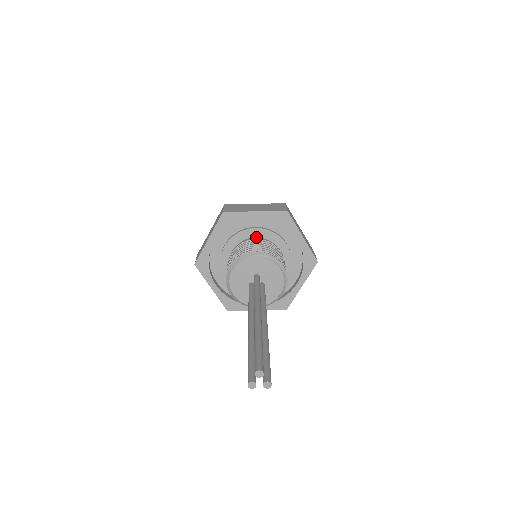
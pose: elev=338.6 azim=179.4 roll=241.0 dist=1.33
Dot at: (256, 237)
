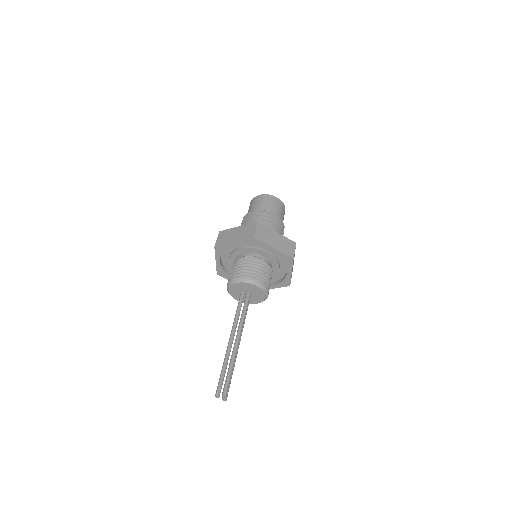
Dot at: (264, 256)
